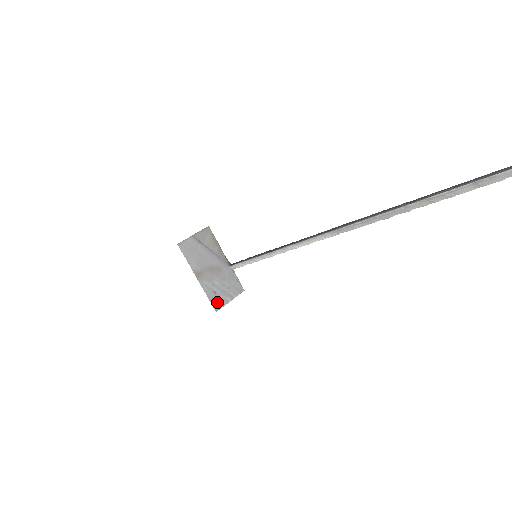
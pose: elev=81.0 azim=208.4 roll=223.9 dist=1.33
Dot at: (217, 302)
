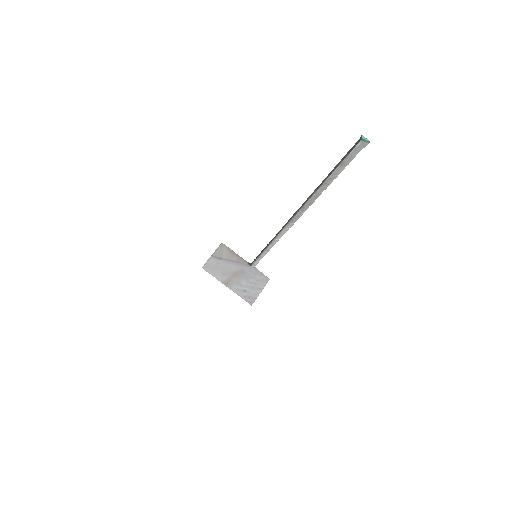
Dot at: (250, 298)
